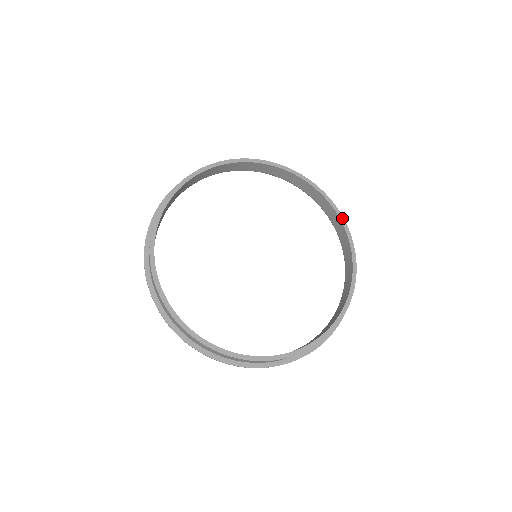
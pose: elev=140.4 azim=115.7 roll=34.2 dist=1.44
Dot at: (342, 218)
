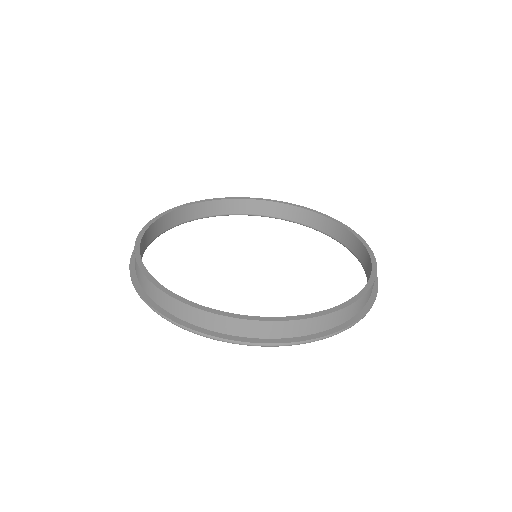
Dot at: (351, 230)
